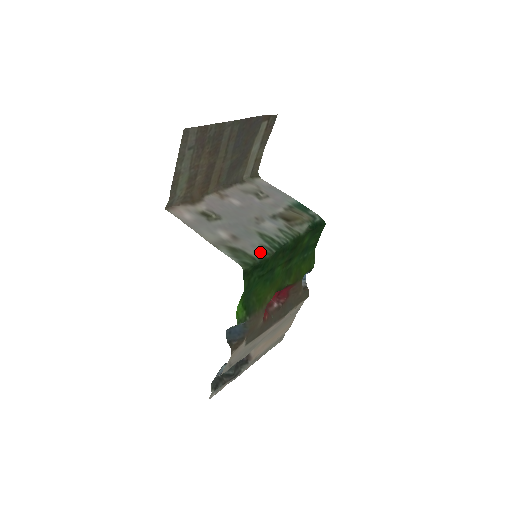
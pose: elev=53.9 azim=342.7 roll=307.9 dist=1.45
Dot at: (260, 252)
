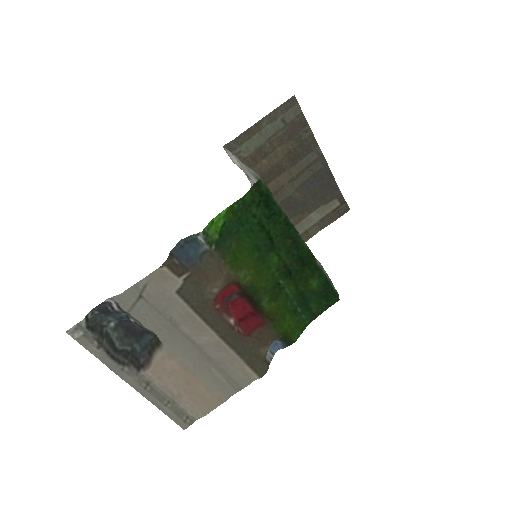
Dot at: occluded
